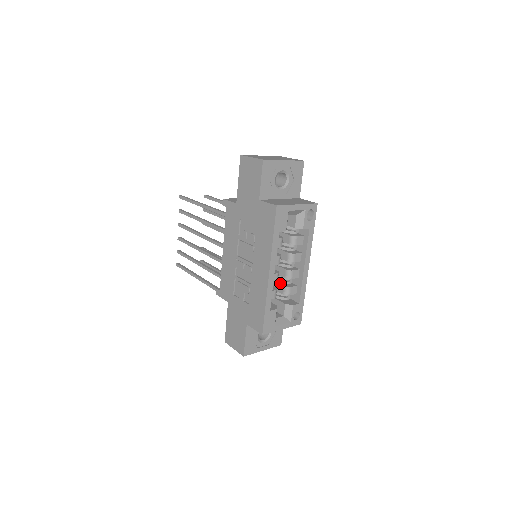
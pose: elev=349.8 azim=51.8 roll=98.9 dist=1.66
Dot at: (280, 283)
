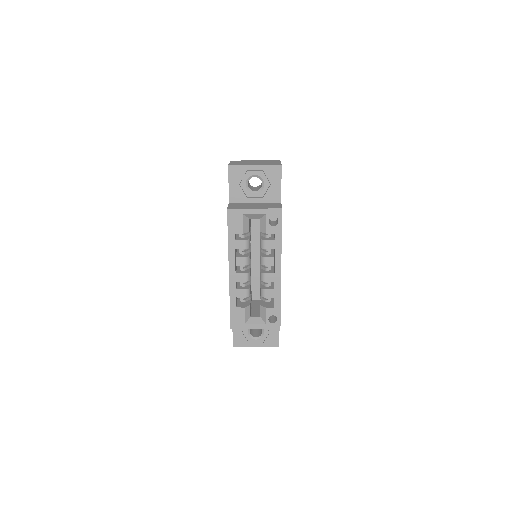
Dot at: (262, 284)
